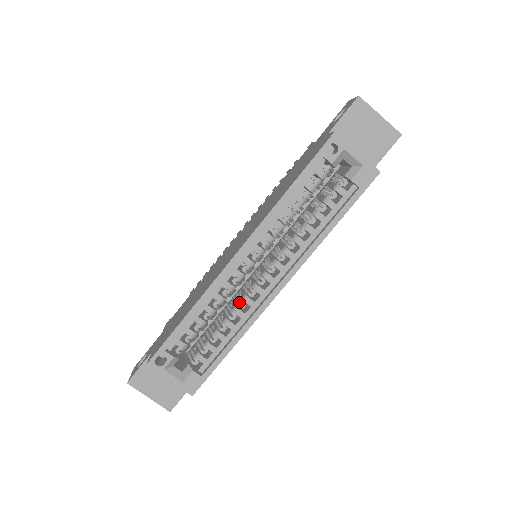
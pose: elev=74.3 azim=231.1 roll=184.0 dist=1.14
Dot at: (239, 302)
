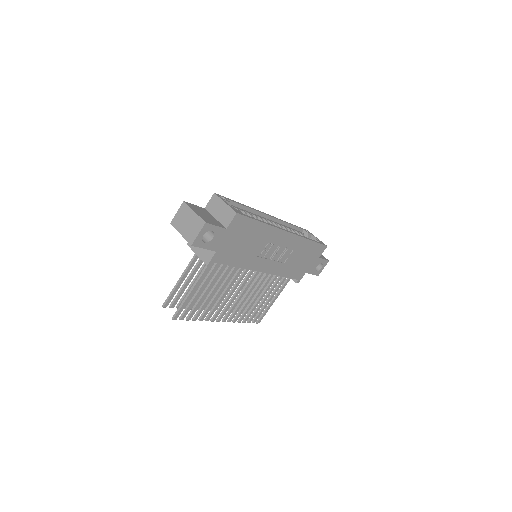
Dot at: occluded
